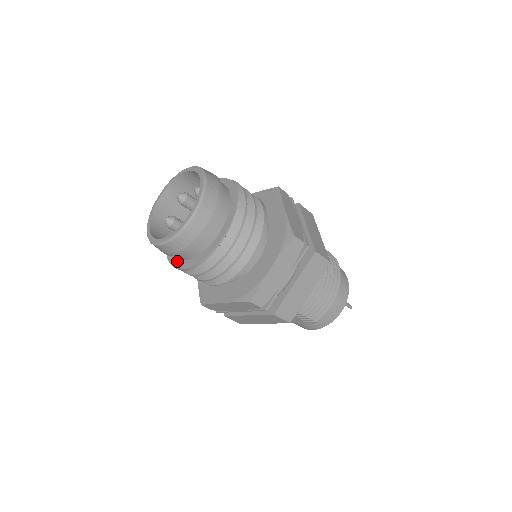
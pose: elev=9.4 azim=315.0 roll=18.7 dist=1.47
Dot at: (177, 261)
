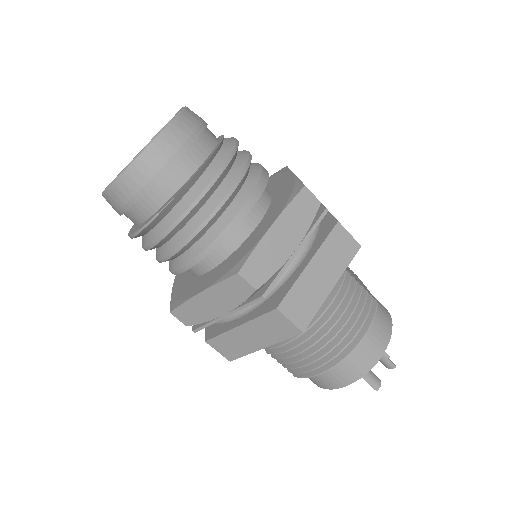
Dot at: occluded
